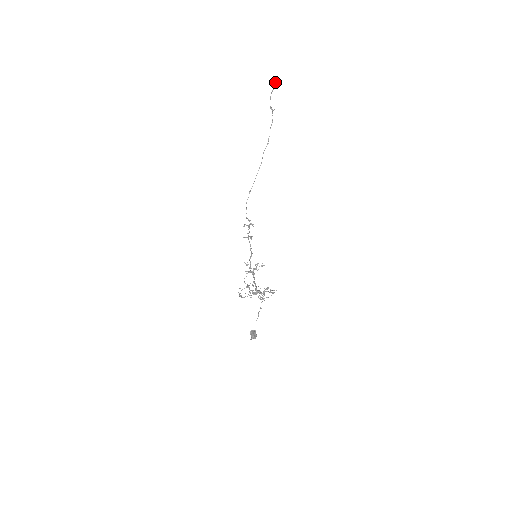
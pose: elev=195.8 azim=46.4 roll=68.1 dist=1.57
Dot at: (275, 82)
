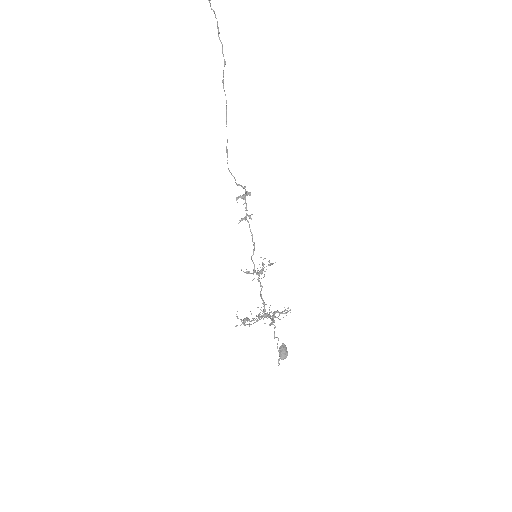
Dot at: out of frame
